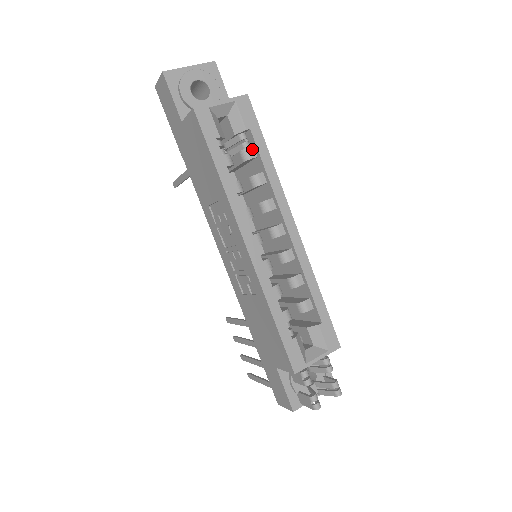
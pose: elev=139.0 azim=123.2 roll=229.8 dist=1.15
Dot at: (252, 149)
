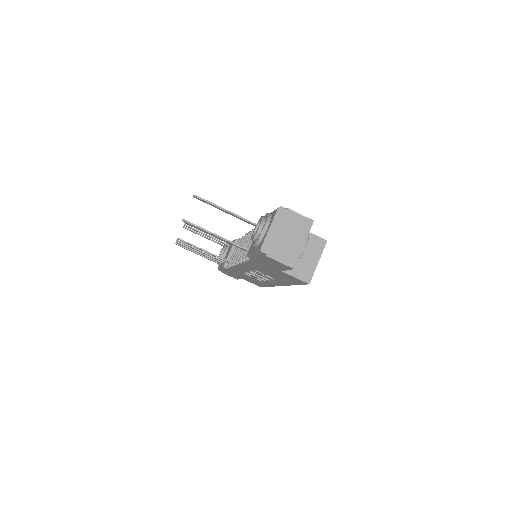
Dot at: occluded
